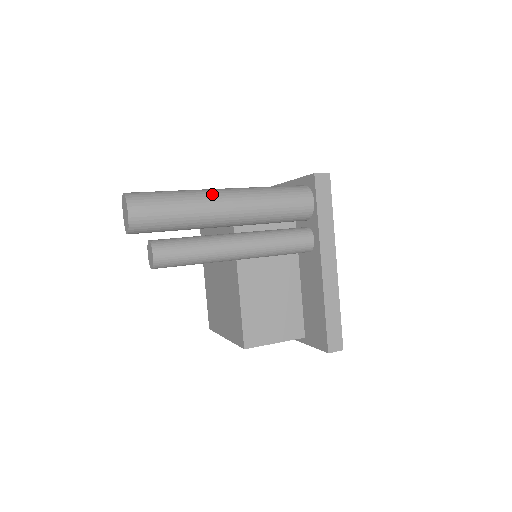
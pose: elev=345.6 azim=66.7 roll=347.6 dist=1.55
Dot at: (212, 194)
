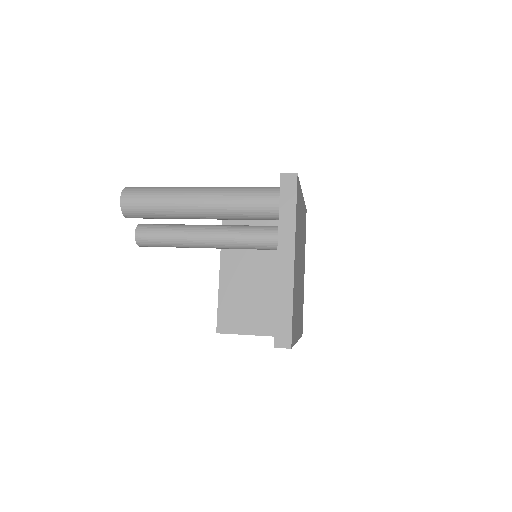
Dot at: (188, 189)
